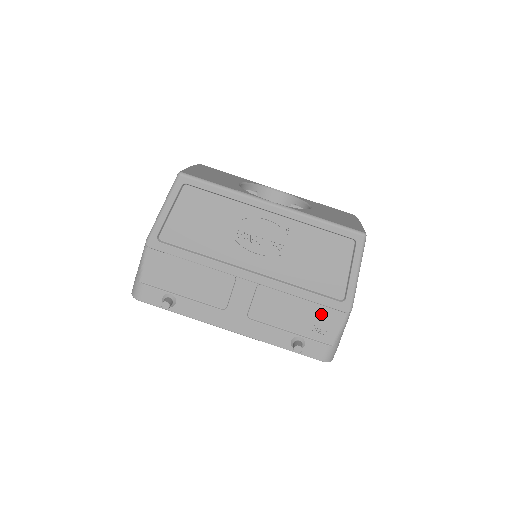
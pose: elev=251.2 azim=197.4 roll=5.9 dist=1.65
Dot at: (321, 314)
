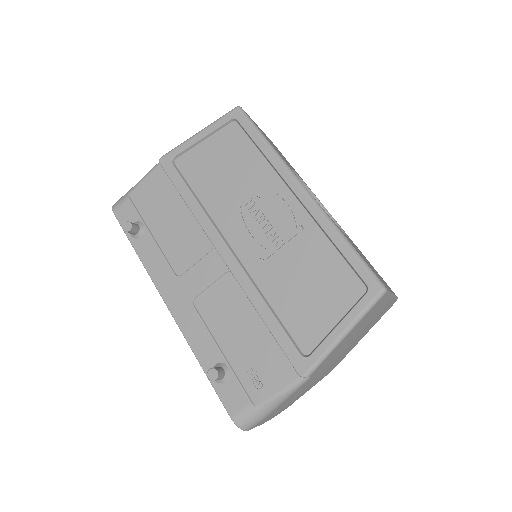
Dot at: (270, 356)
